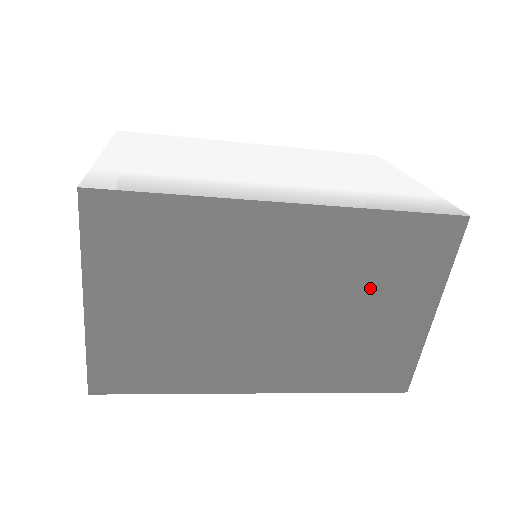
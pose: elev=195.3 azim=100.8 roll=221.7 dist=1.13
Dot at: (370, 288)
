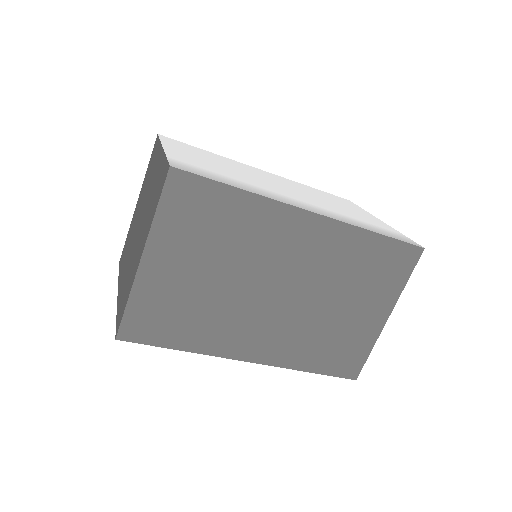
Dot at: (350, 289)
